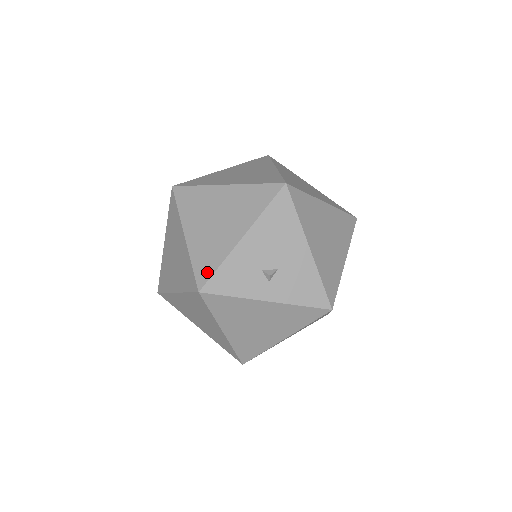
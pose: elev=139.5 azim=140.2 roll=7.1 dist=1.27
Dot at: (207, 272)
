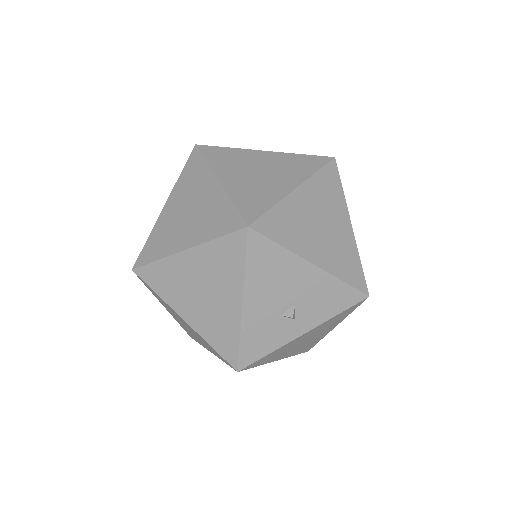
Dot at: (232, 351)
